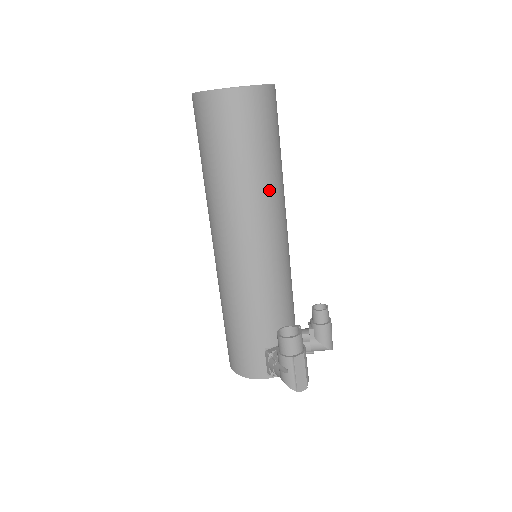
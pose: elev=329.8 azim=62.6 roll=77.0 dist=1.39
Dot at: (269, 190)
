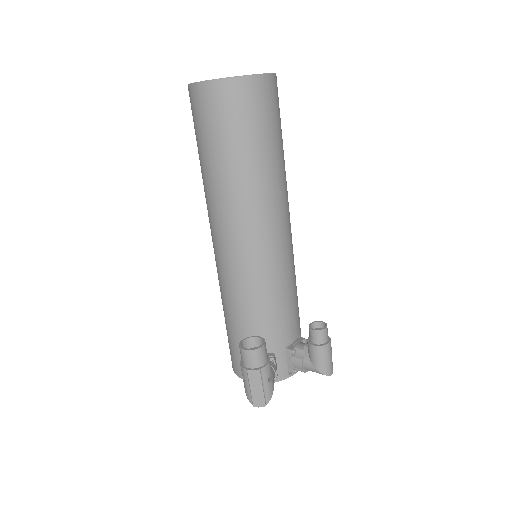
Dot at: (248, 191)
